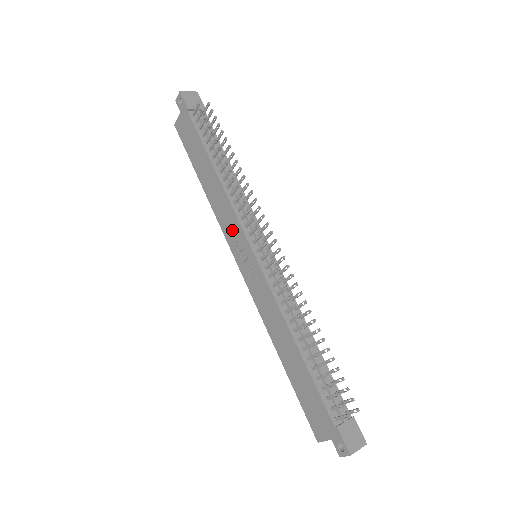
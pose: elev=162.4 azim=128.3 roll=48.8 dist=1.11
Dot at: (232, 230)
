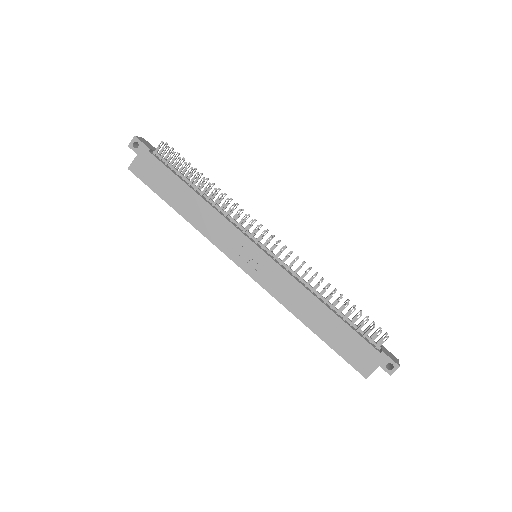
Dot at: (230, 240)
